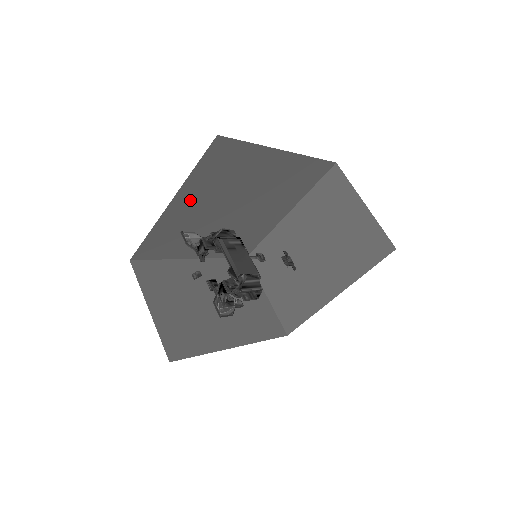
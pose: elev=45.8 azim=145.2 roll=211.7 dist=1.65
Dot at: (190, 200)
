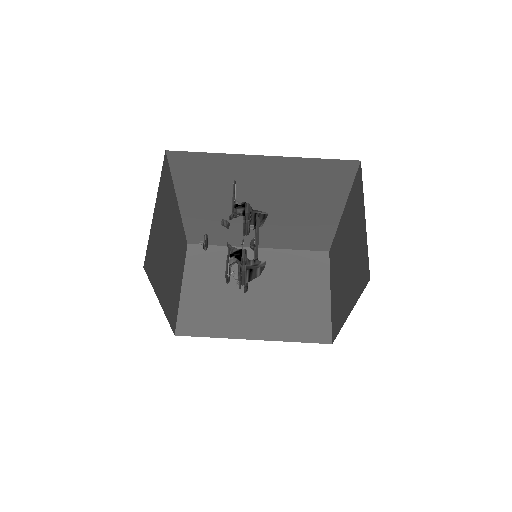
Dot at: (272, 170)
